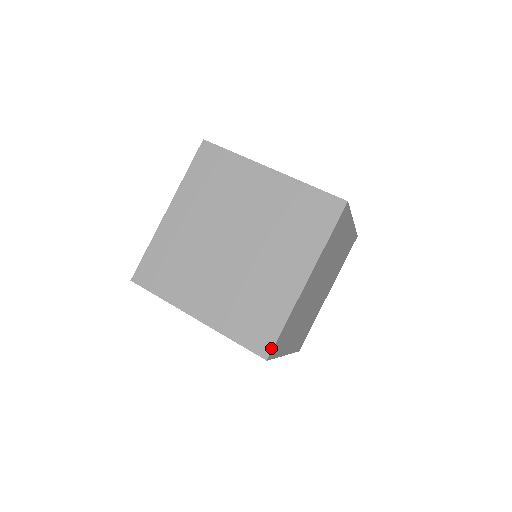
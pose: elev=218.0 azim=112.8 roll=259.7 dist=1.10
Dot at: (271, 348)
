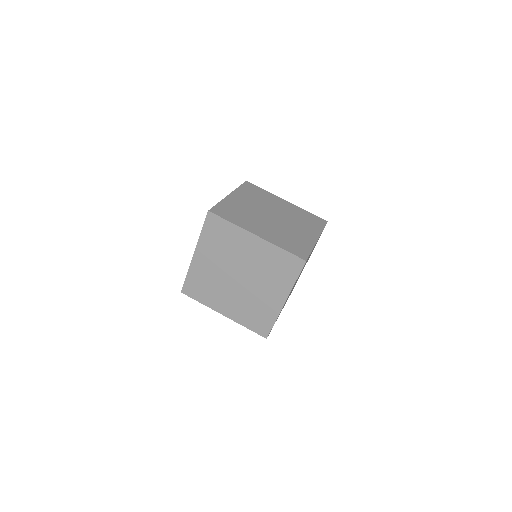
Dot at: (268, 333)
